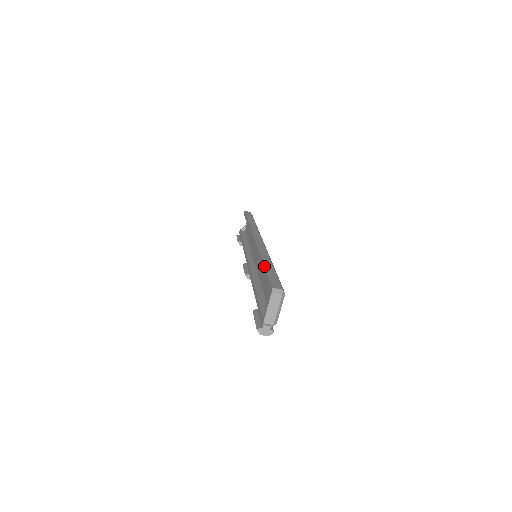
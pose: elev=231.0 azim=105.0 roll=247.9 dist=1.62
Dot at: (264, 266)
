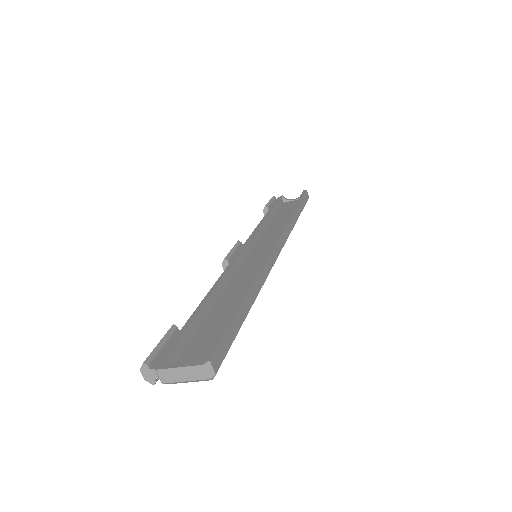
Dot at: (241, 306)
